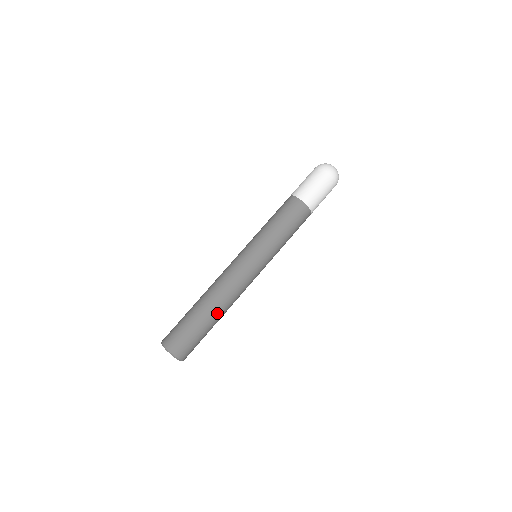
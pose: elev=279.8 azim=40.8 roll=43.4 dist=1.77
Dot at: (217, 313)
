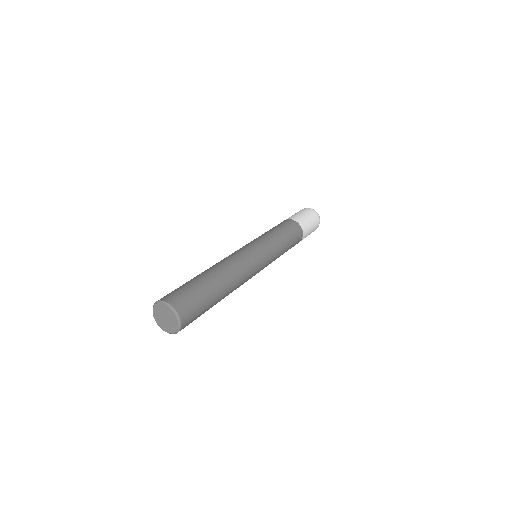
Dot at: (221, 279)
